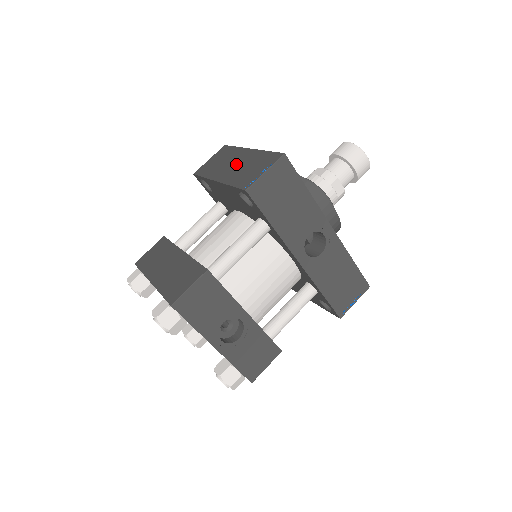
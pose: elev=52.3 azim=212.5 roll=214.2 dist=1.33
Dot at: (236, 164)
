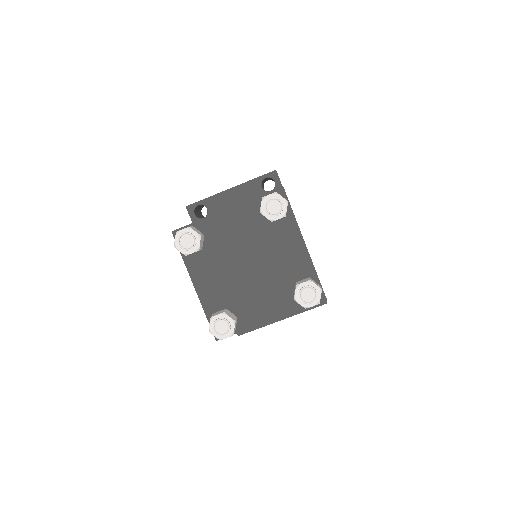
Dot at: occluded
